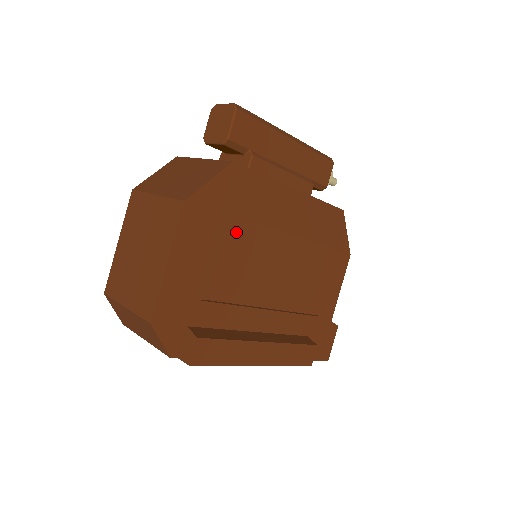
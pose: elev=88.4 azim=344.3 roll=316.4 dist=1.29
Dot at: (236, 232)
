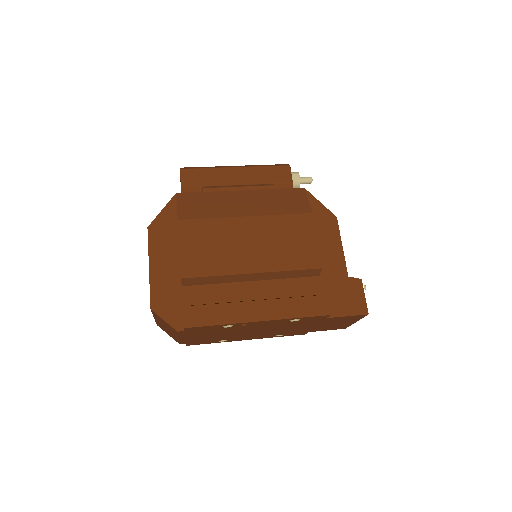
Dot at: (187, 229)
